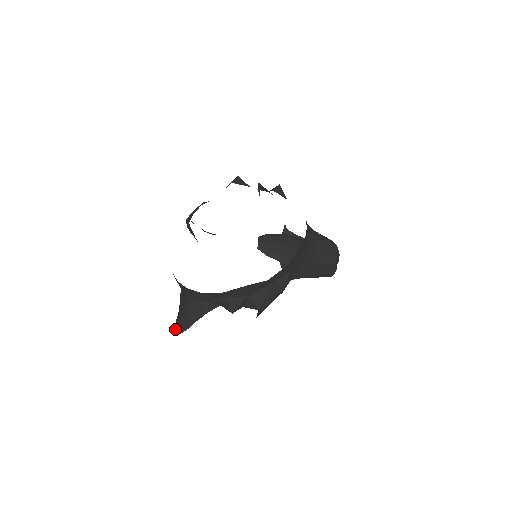
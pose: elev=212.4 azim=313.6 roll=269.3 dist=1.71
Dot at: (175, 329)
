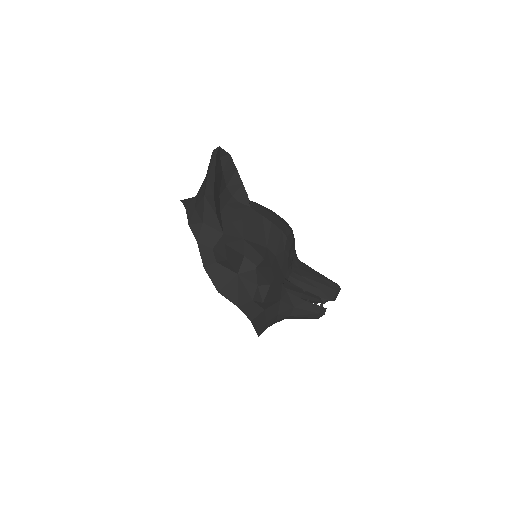
Dot at: occluded
